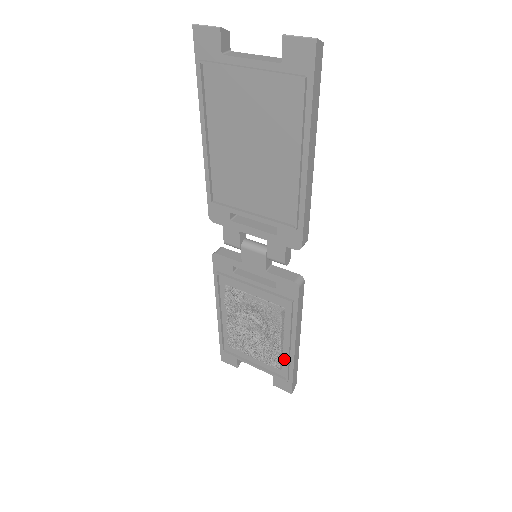
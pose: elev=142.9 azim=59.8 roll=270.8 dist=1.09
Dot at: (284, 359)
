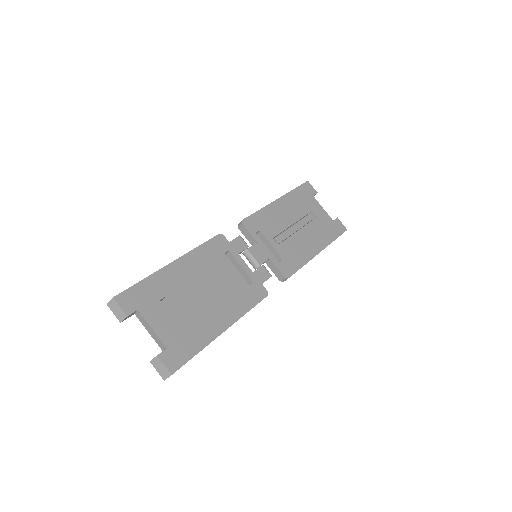
Dot at: occluded
